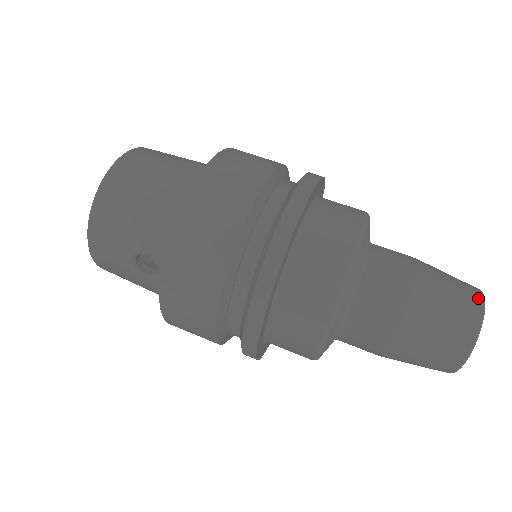
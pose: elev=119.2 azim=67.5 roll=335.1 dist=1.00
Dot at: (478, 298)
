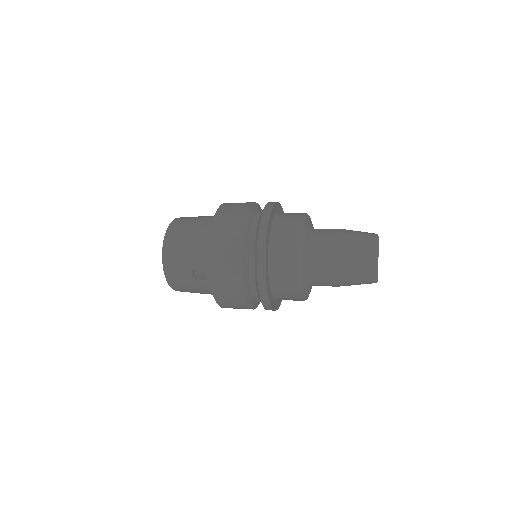
Dot at: (374, 237)
